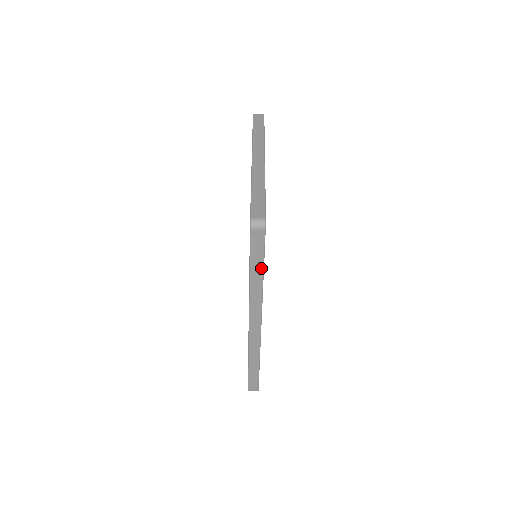
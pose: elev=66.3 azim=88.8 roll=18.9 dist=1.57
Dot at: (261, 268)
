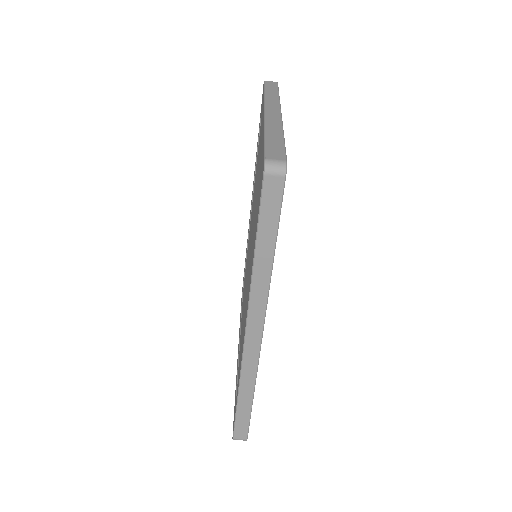
Dot at: (272, 242)
